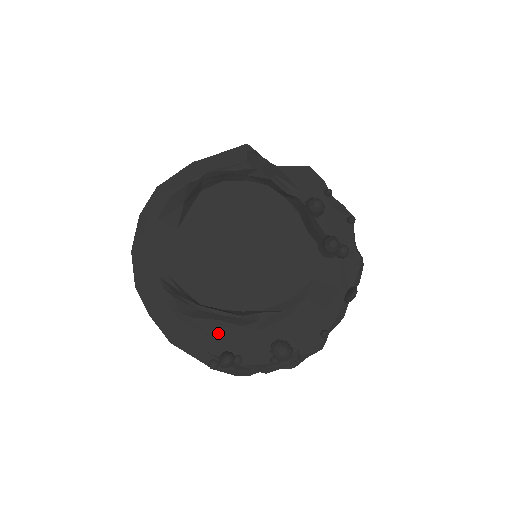
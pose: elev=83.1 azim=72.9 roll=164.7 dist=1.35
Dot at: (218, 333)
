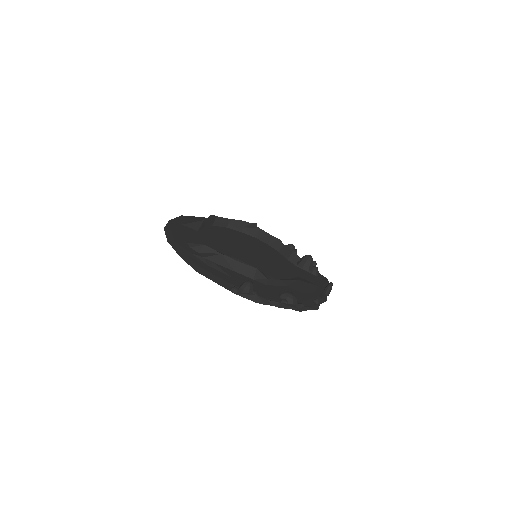
Dot at: (236, 277)
